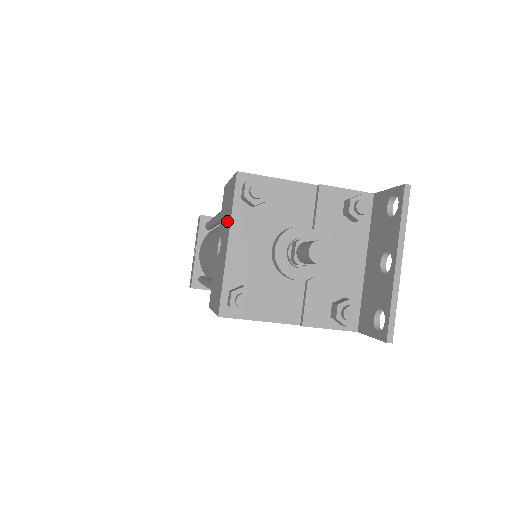
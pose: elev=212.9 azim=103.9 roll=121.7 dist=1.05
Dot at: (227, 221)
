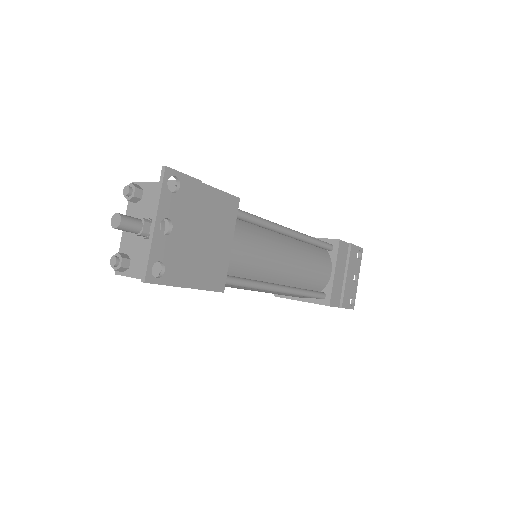
Dot at: occluded
